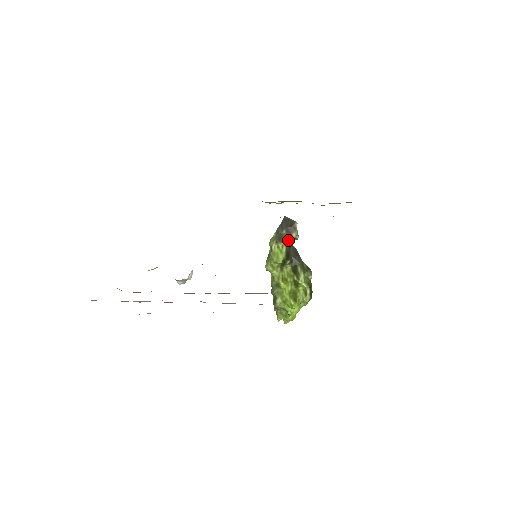
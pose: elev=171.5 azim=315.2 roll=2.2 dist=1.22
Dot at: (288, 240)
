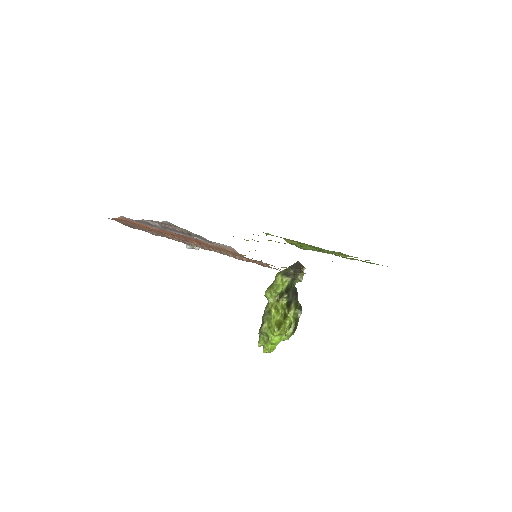
Dot at: (292, 278)
